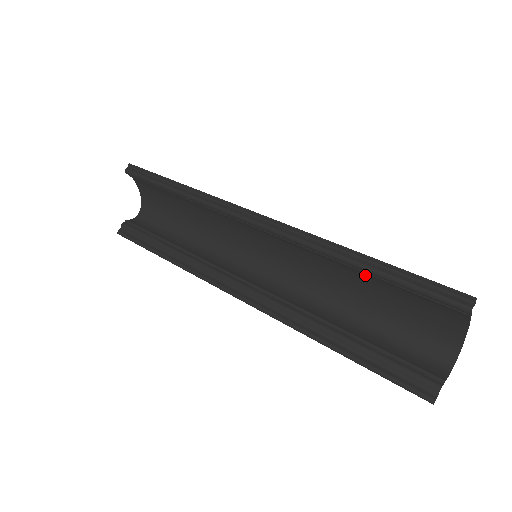
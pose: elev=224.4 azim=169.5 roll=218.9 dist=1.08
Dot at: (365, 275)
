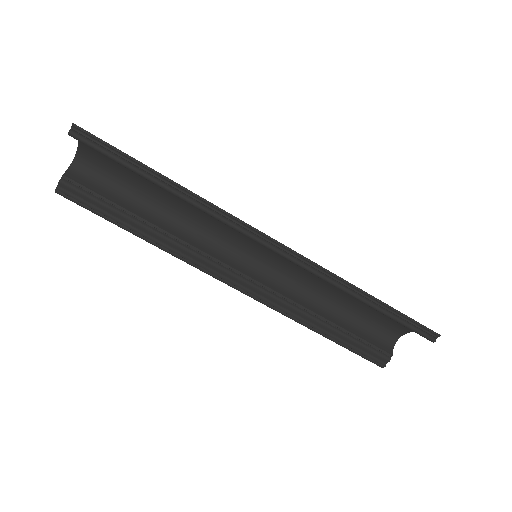
Dot at: occluded
